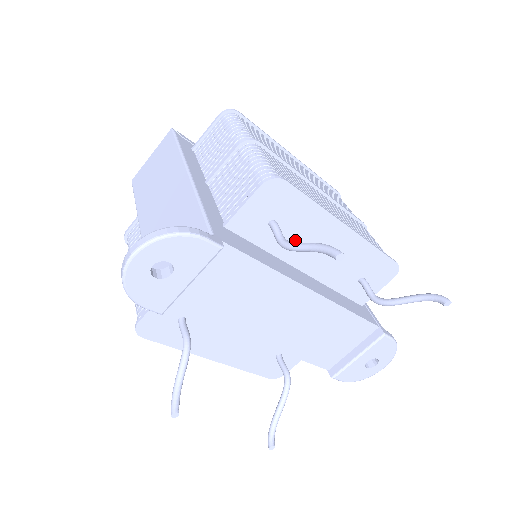
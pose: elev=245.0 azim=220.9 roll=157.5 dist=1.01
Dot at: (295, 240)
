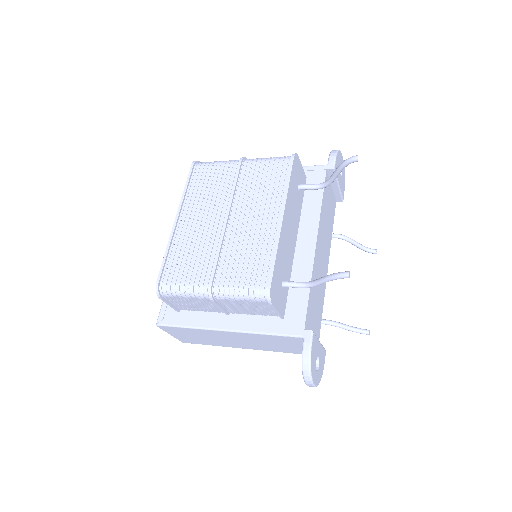
Dot at: (287, 260)
